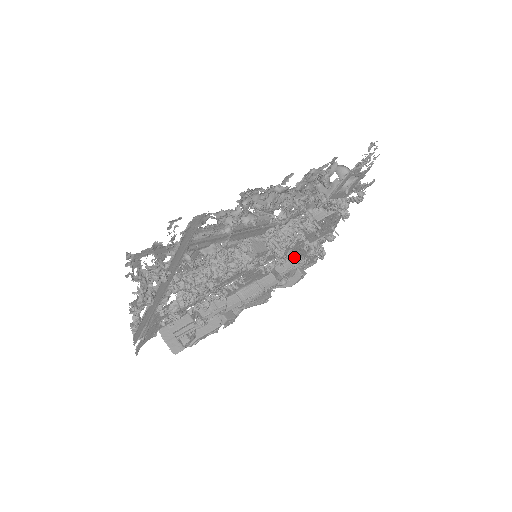
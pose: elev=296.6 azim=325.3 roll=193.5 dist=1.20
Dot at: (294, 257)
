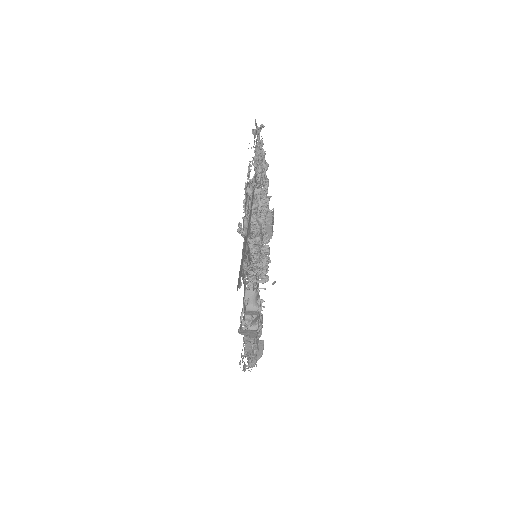
Dot at: occluded
